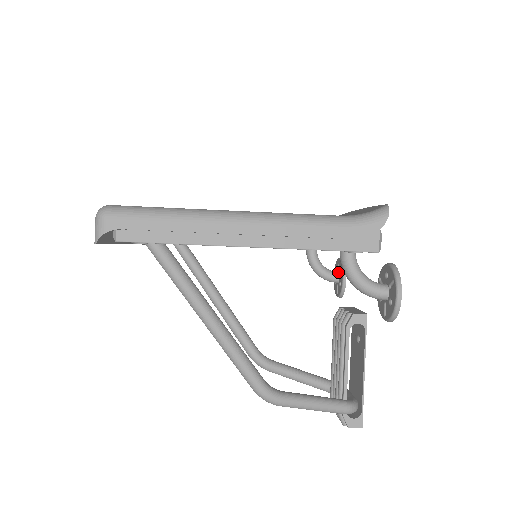
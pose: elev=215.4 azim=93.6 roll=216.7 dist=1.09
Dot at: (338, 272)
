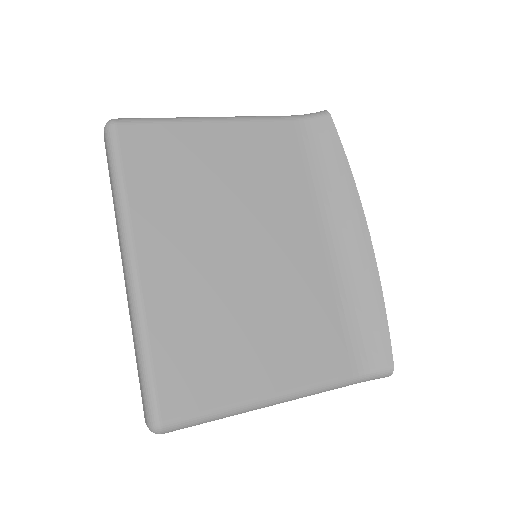
Dot at: occluded
